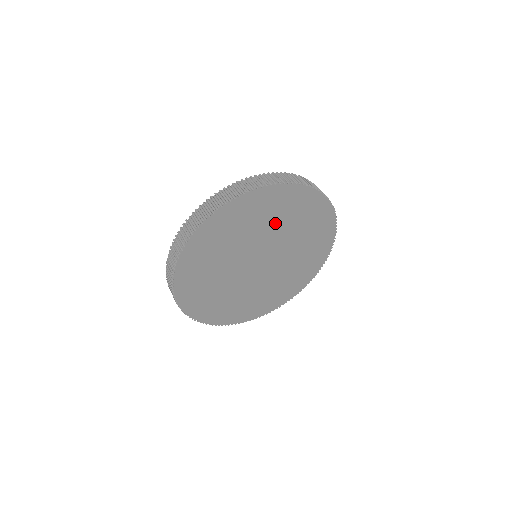
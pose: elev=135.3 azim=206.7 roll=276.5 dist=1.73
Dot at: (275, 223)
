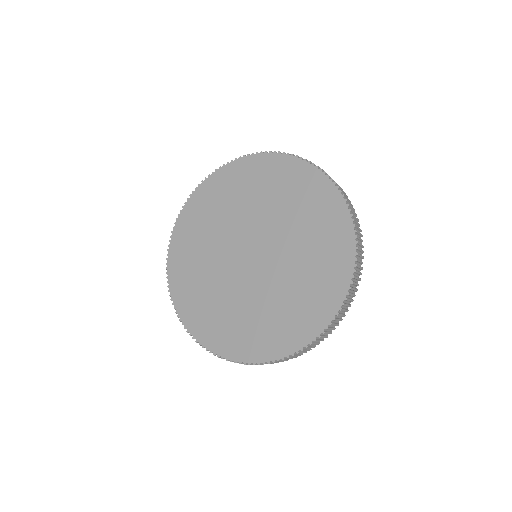
Dot at: (253, 201)
